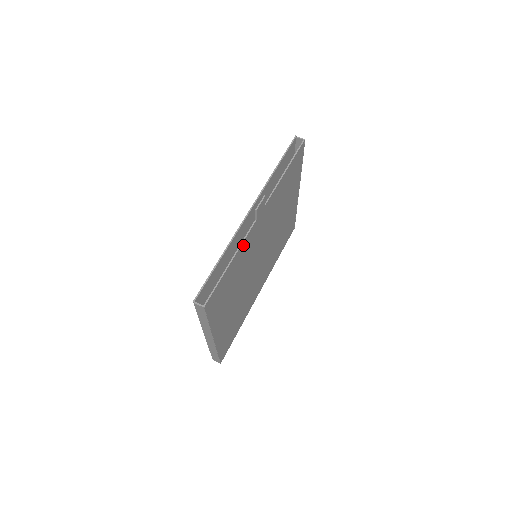
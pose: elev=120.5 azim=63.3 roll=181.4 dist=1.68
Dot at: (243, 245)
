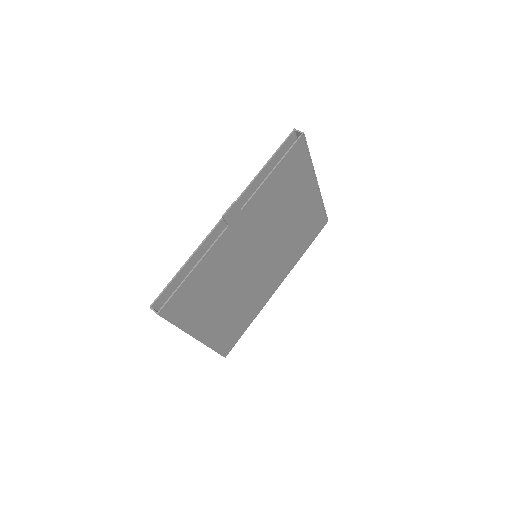
Dot at: (212, 252)
